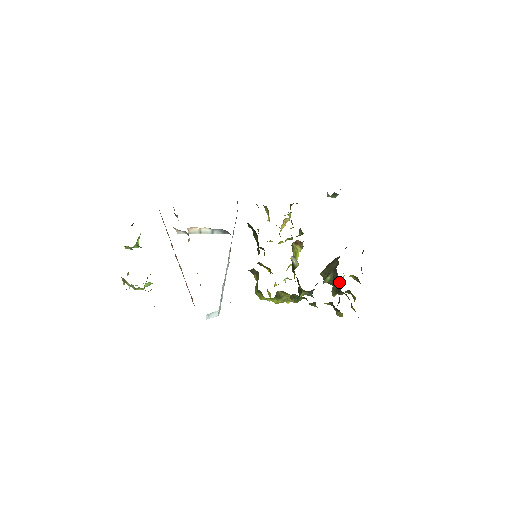
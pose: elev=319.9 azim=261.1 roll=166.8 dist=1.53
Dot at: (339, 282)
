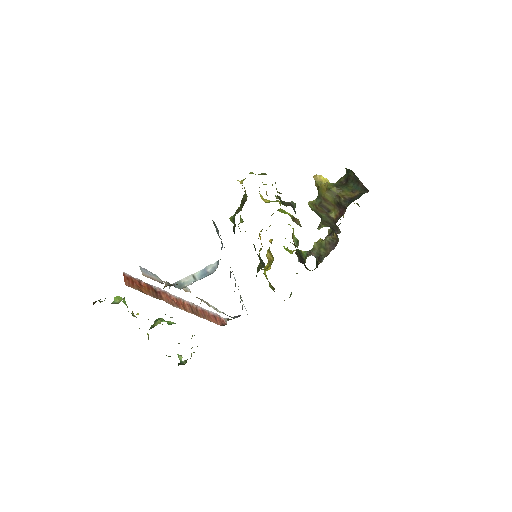
Dot at: occluded
